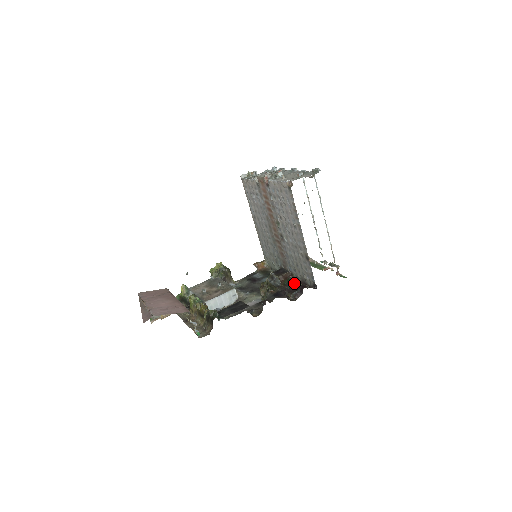
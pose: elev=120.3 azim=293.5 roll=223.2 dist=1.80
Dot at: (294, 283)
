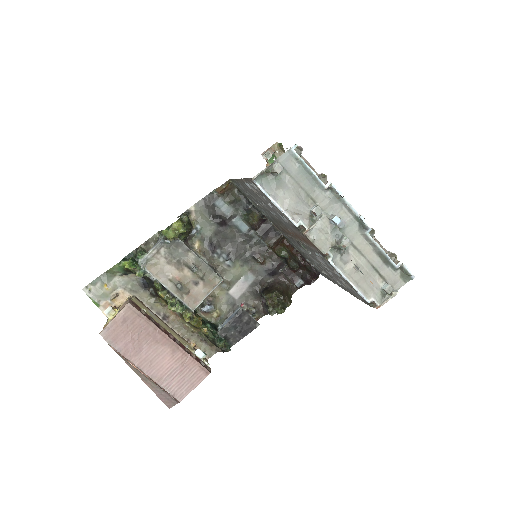
Dot at: (295, 268)
